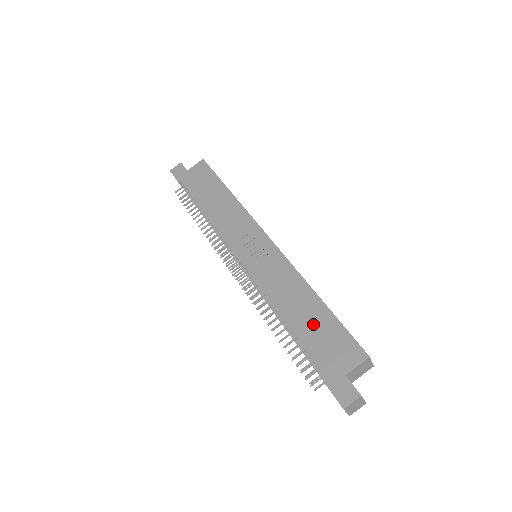
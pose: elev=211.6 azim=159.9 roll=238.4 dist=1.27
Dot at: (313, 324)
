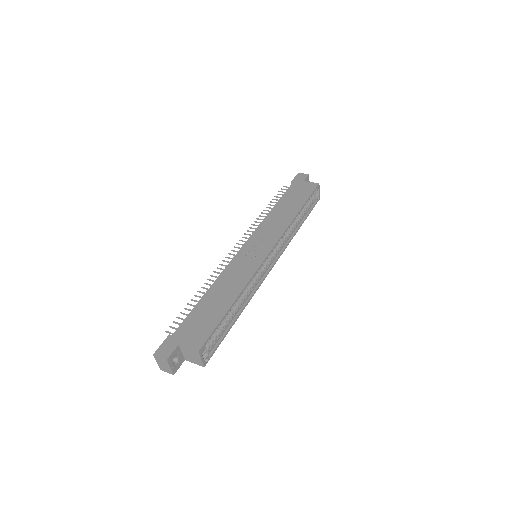
Dot at: (210, 309)
